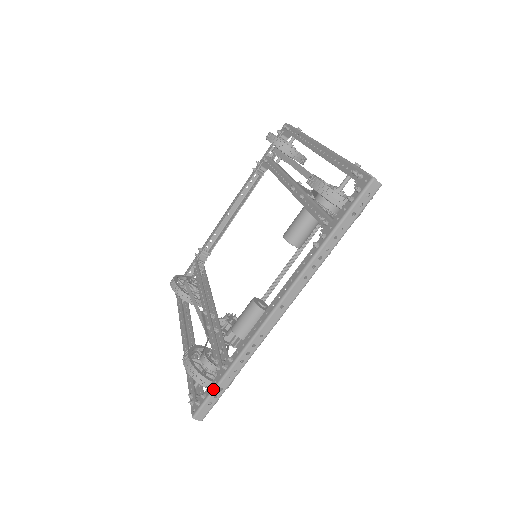
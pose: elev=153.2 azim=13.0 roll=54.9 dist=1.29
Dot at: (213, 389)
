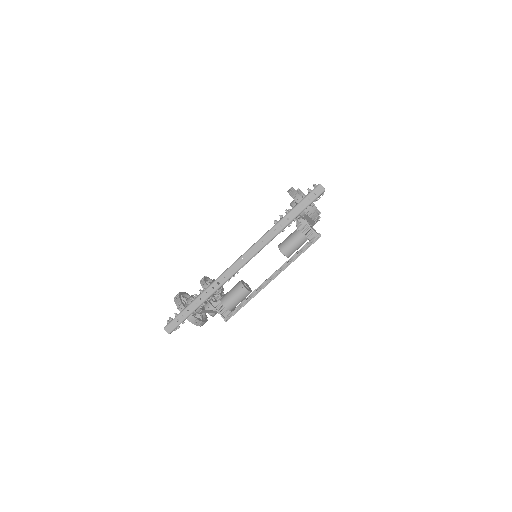
Dot at: (183, 309)
